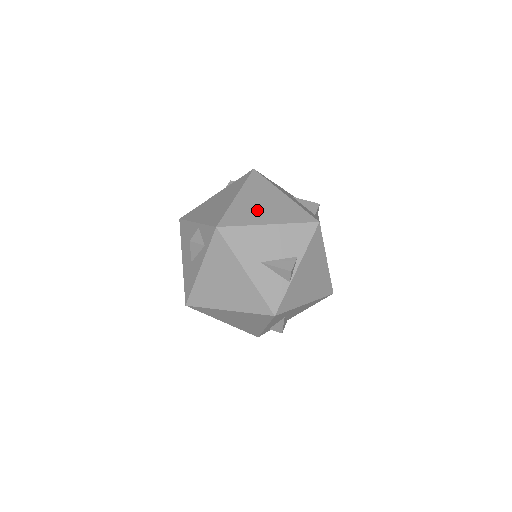
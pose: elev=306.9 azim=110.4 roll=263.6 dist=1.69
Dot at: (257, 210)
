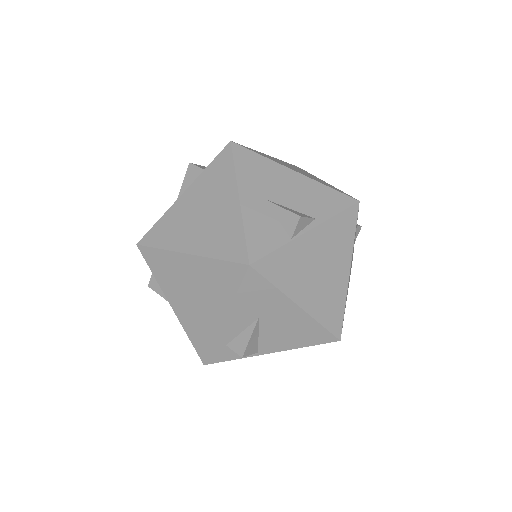
Dot at: (286, 165)
